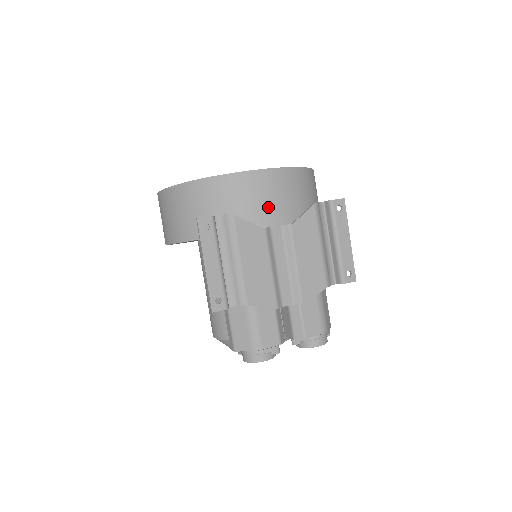
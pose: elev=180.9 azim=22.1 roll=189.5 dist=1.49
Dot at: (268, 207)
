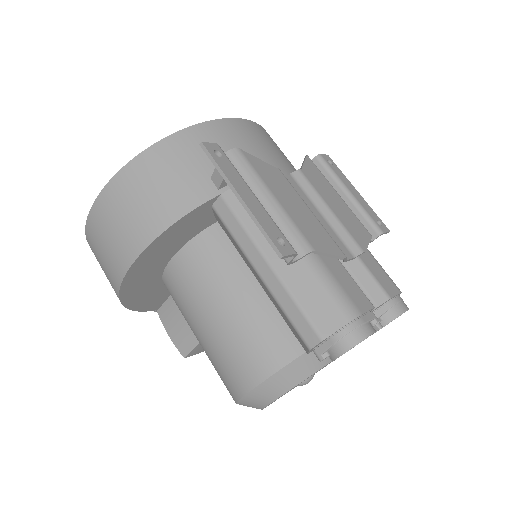
Dot at: (266, 154)
